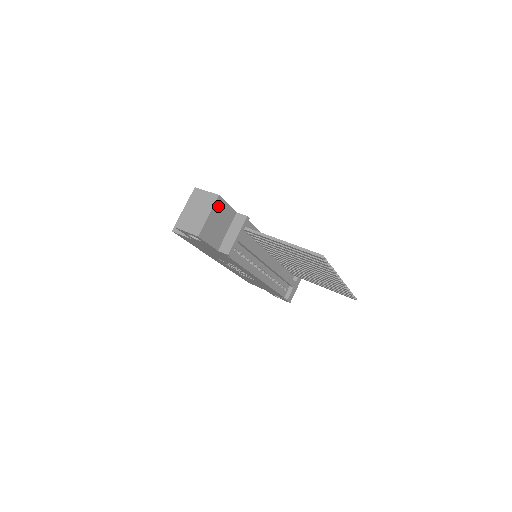
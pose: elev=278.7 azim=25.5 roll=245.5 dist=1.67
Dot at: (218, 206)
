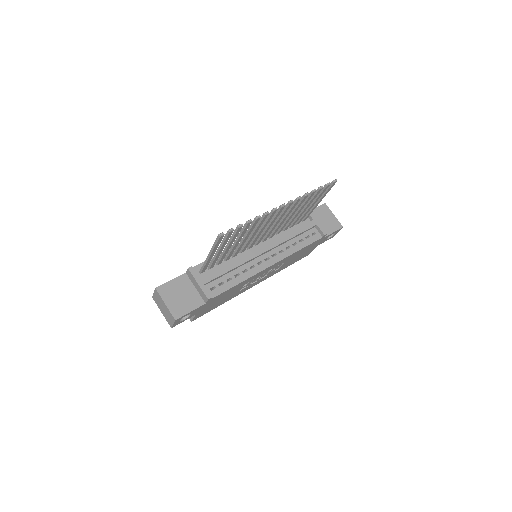
Dot at: (164, 291)
